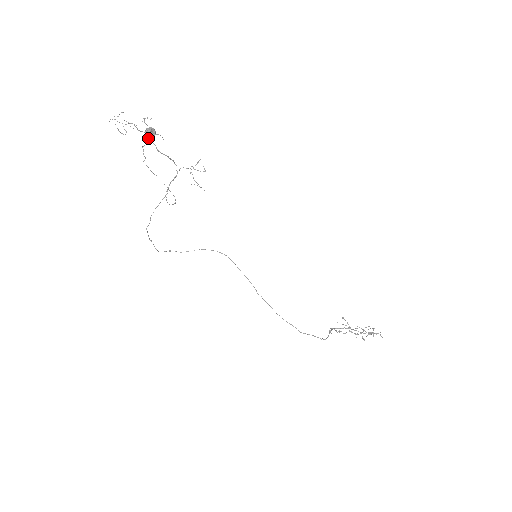
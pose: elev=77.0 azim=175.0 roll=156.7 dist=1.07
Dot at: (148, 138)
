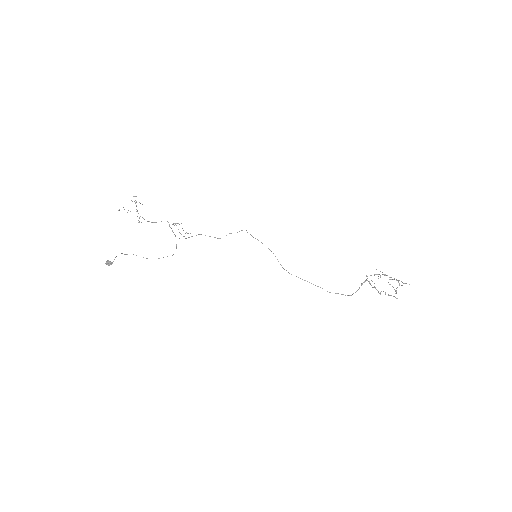
Dot at: (116, 256)
